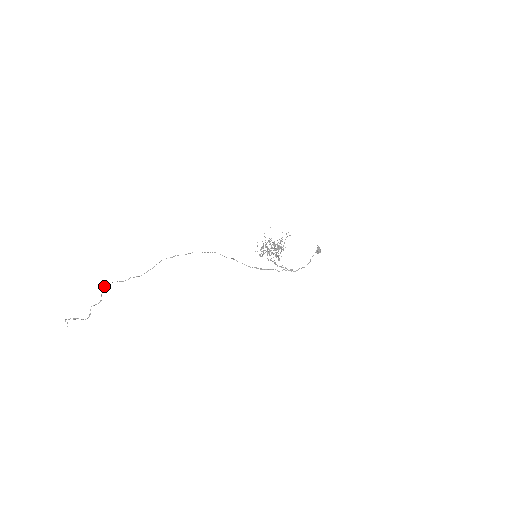
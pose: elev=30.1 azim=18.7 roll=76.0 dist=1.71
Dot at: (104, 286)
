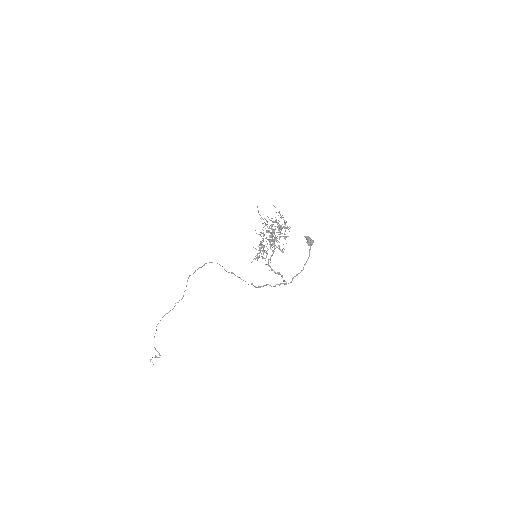
Dot at: occluded
